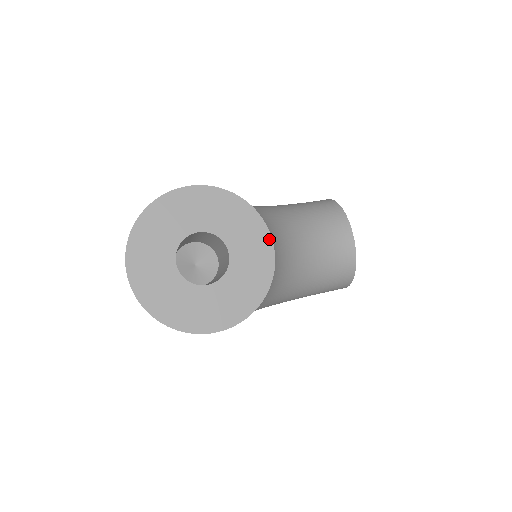
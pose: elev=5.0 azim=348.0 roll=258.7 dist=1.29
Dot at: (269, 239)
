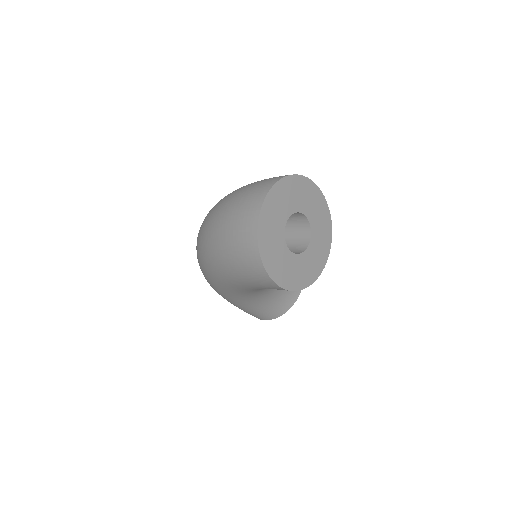
Dot at: (329, 251)
